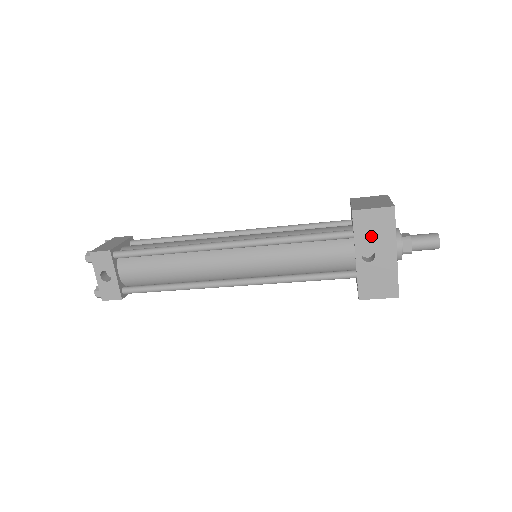
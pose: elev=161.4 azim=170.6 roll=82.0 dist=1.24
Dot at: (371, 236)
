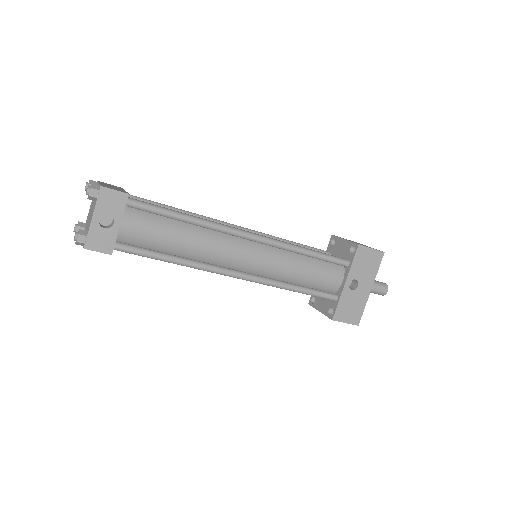
Dot at: (362, 270)
